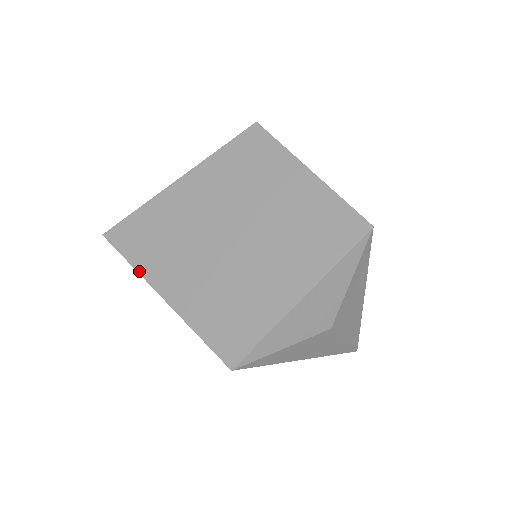
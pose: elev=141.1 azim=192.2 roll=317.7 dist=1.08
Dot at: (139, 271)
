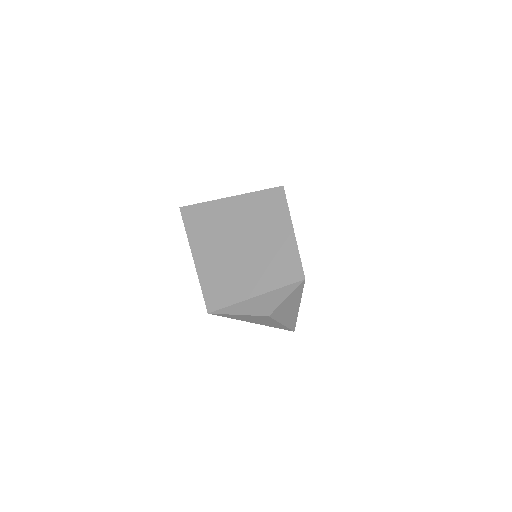
Dot at: (189, 239)
